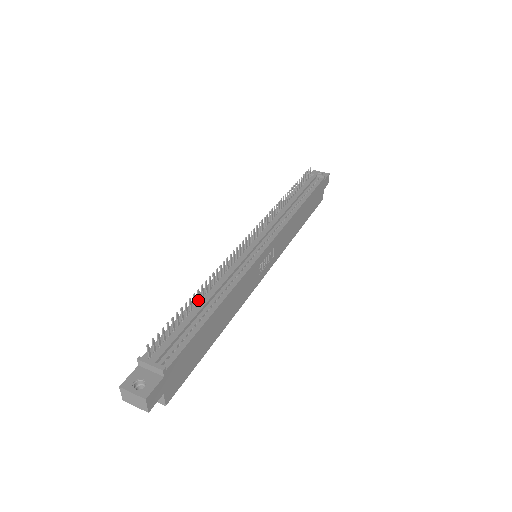
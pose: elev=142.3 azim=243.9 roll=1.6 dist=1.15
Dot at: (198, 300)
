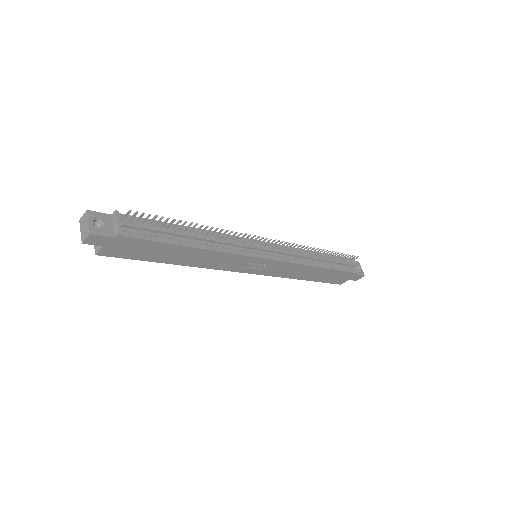
Dot at: (190, 230)
